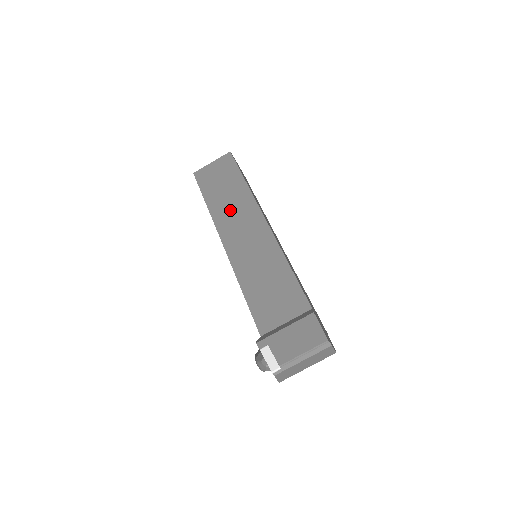
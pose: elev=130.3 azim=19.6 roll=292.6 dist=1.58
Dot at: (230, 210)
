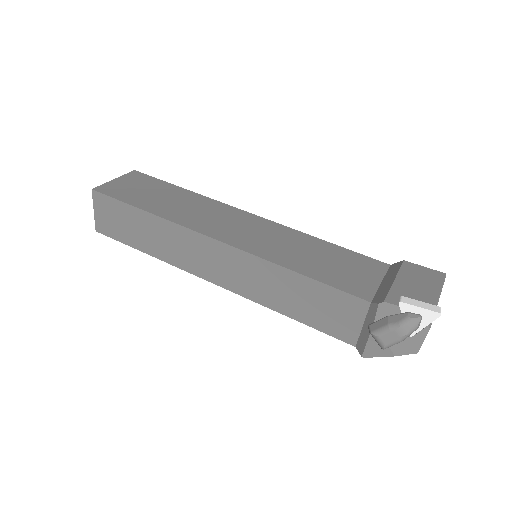
Dot at: (193, 212)
